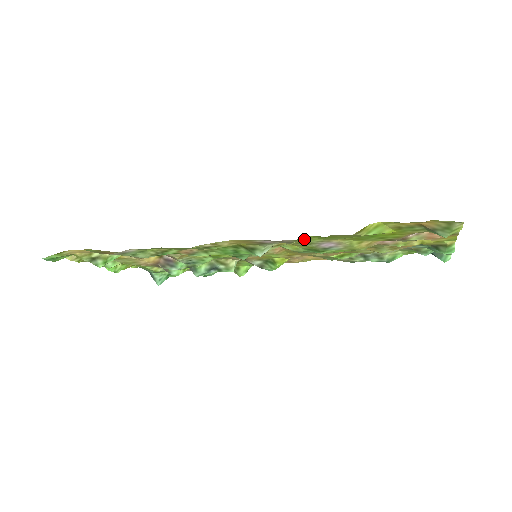
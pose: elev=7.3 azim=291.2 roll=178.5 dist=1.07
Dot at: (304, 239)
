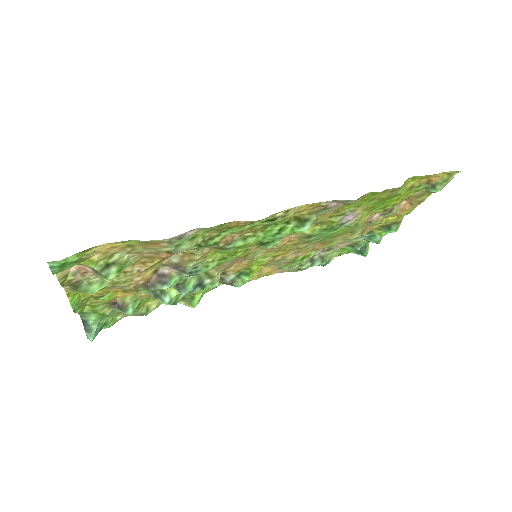
Dot at: (361, 198)
